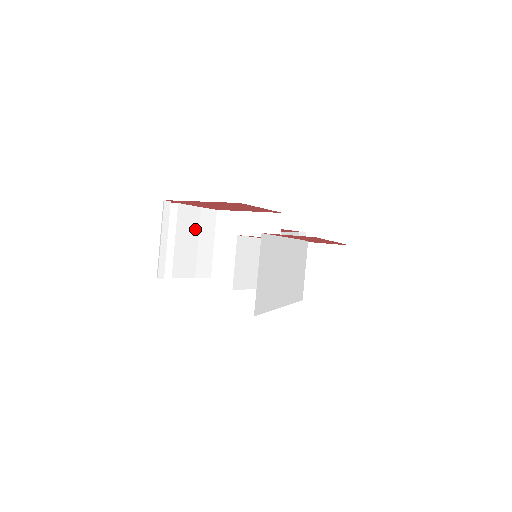
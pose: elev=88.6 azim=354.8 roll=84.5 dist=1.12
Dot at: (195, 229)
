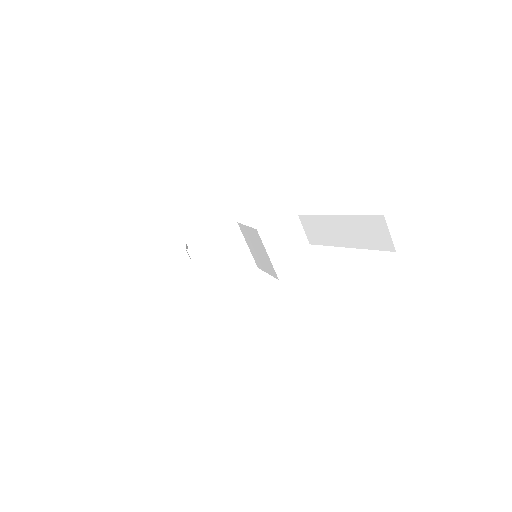
Dot at: occluded
